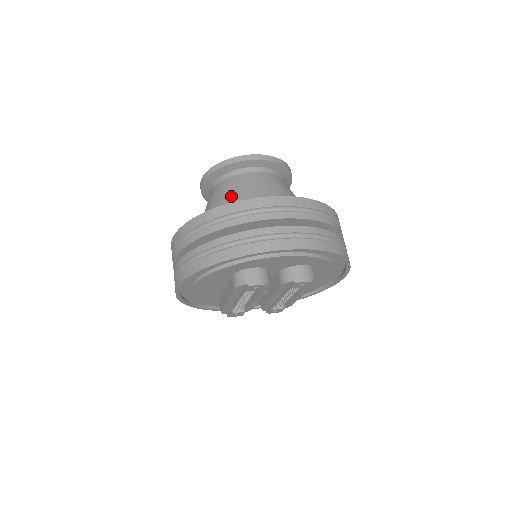
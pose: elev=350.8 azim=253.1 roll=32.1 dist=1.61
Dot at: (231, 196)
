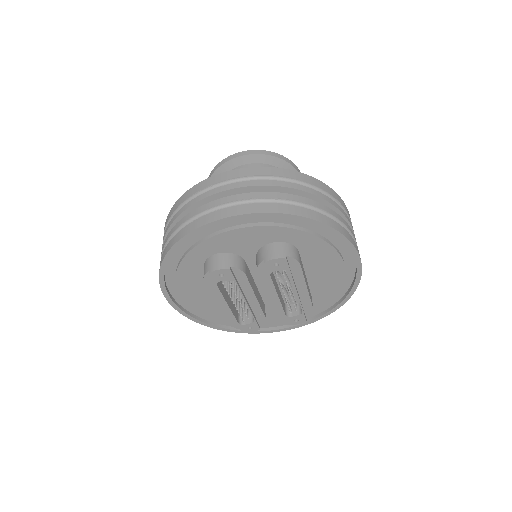
Dot at: occluded
